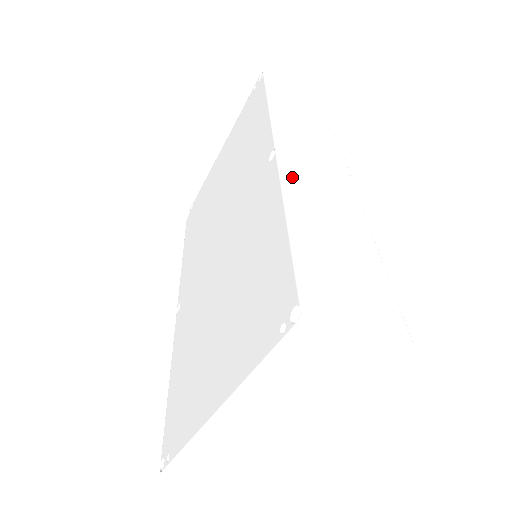
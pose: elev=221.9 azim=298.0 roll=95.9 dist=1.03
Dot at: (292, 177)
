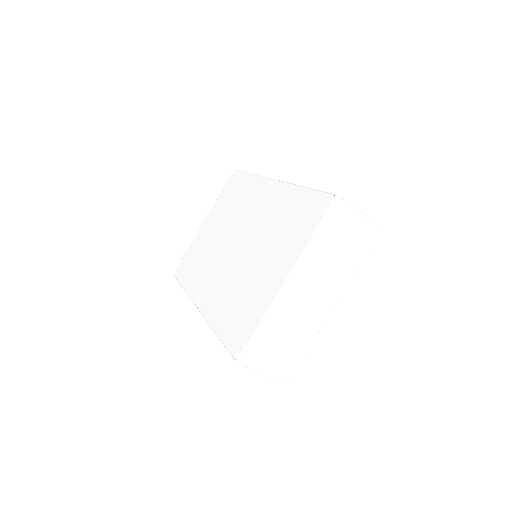
Dot at: occluded
